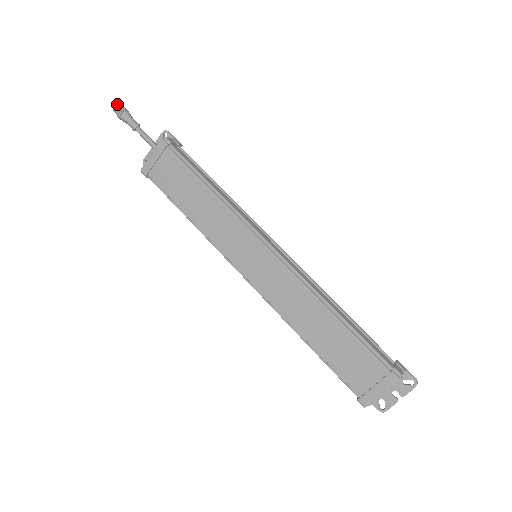
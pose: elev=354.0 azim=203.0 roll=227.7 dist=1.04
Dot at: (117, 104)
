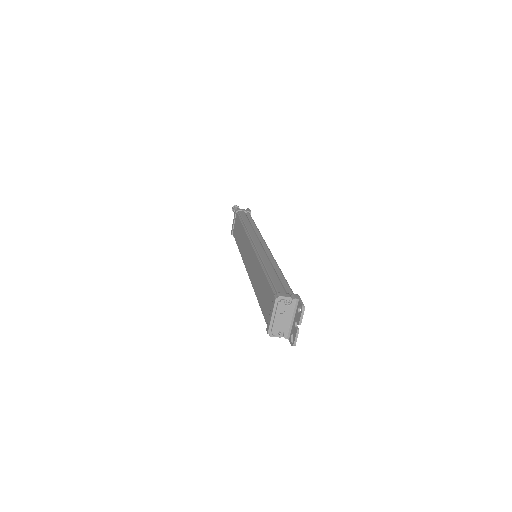
Dot at: (234, 205)
